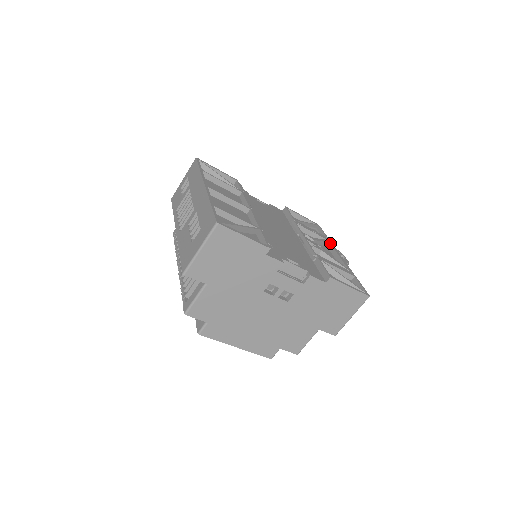
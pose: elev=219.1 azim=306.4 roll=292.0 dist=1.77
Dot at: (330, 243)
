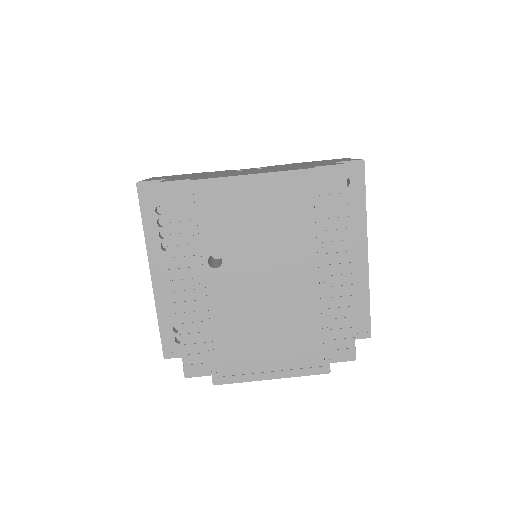
Dot at: occluded
